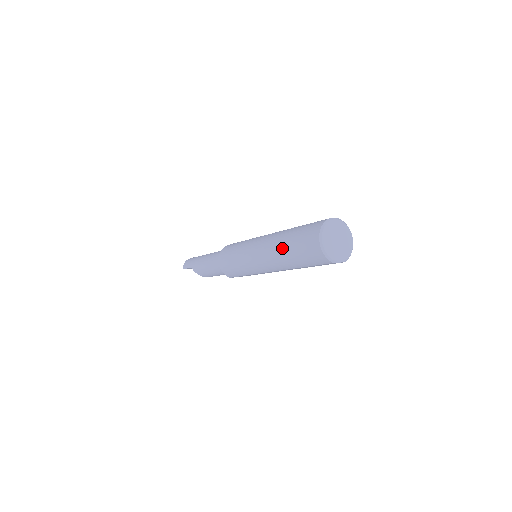
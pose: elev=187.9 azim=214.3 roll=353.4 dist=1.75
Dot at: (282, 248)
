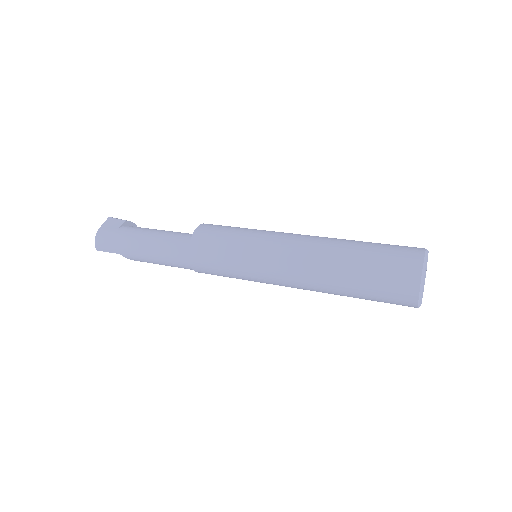
Dot at: (341, 288)
